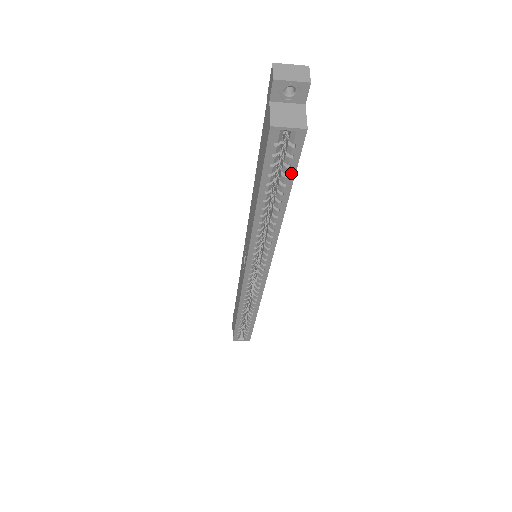
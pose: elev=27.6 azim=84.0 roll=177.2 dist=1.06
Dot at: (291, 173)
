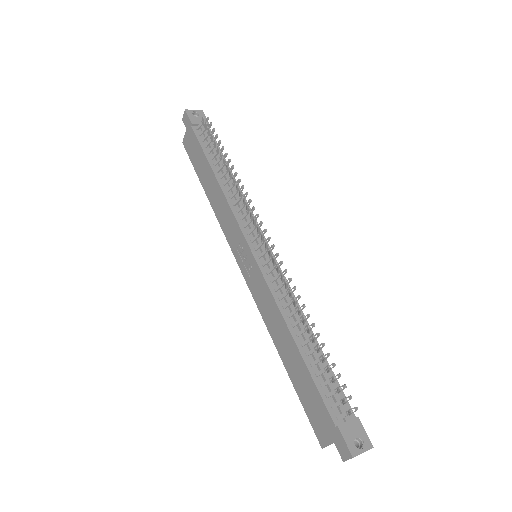
Dot at: occluded
